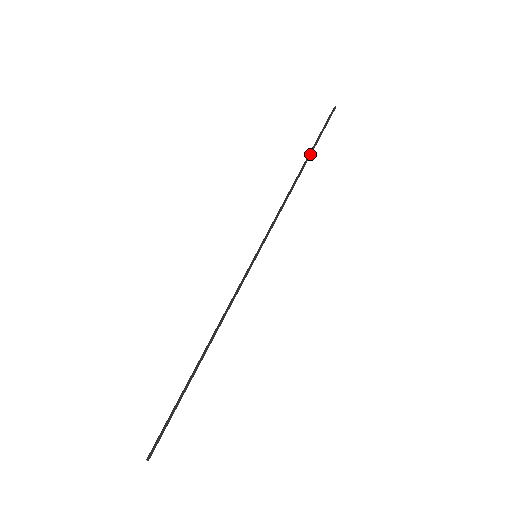
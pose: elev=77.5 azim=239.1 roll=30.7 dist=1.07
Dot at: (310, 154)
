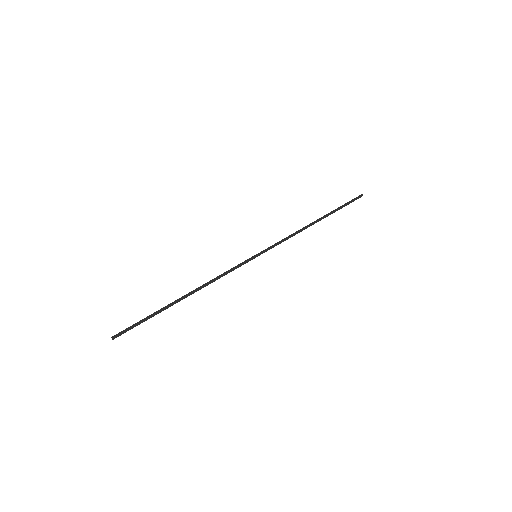
Dot at: occluded
